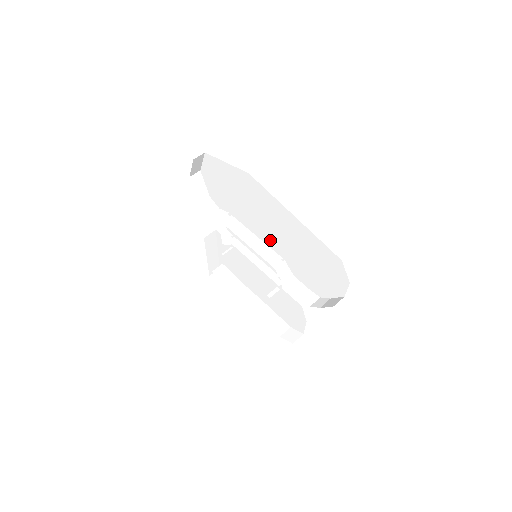
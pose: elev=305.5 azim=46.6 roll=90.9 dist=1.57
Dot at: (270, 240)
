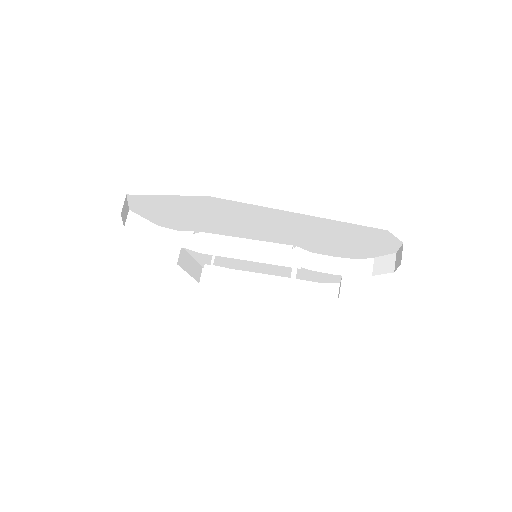
Dot at: (268, 237)
